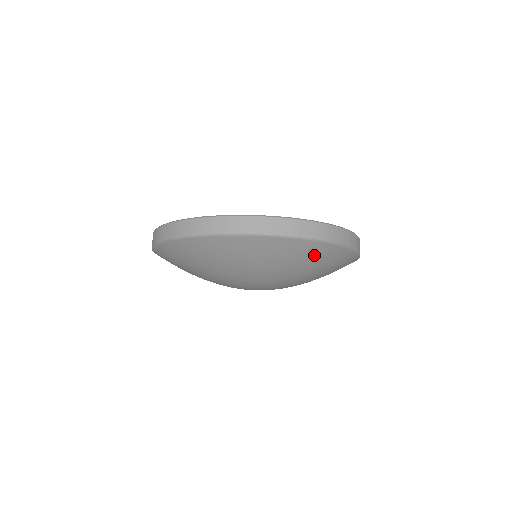
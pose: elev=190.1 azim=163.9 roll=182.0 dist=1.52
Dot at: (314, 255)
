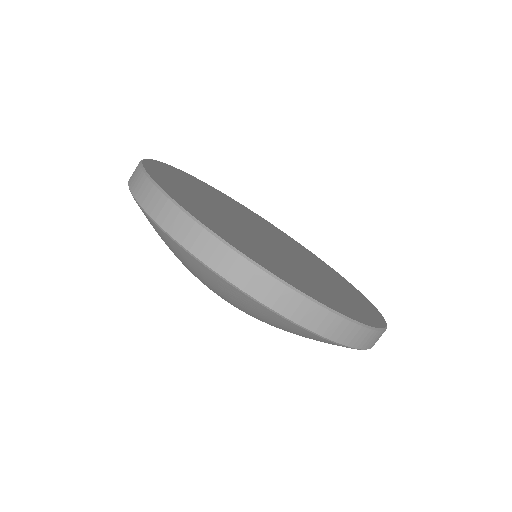
Dot at: (279, 323)
